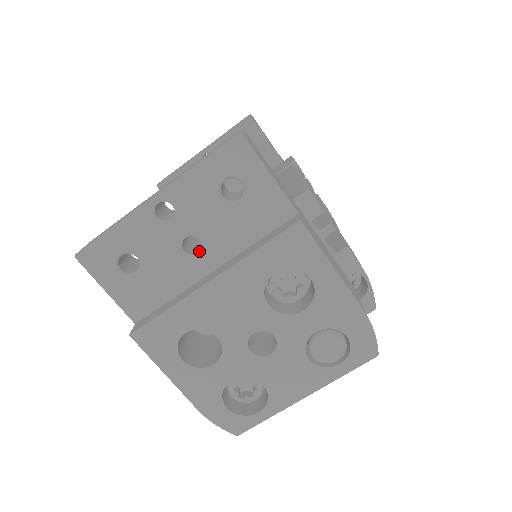
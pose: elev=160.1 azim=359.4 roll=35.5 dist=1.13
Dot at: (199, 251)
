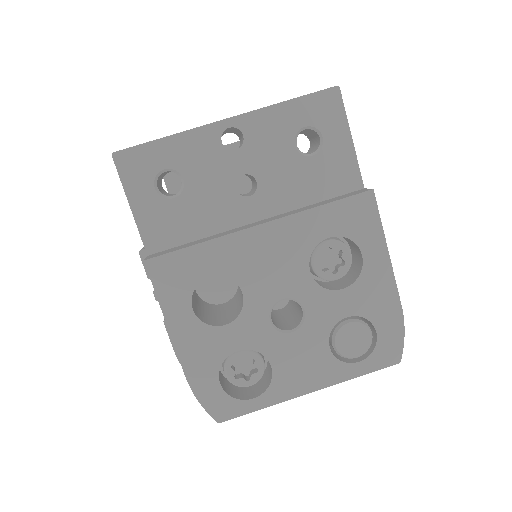
Dot at: (251, 194)
